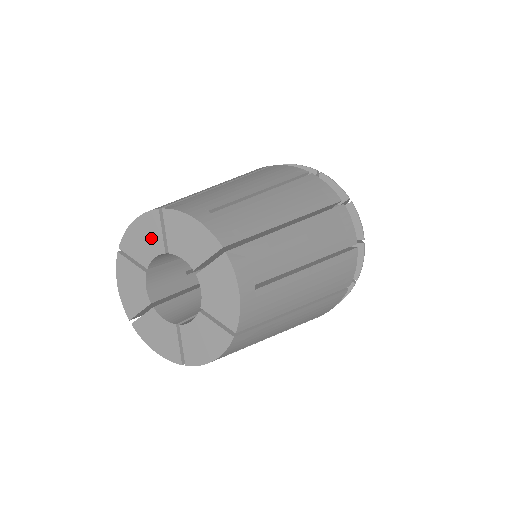
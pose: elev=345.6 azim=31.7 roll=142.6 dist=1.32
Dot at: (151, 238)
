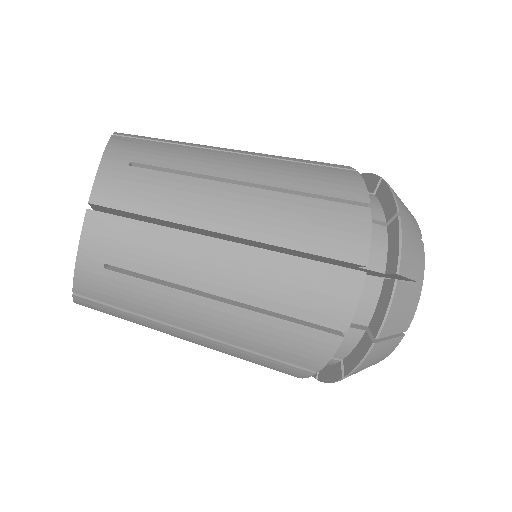
Dot at: occluded
